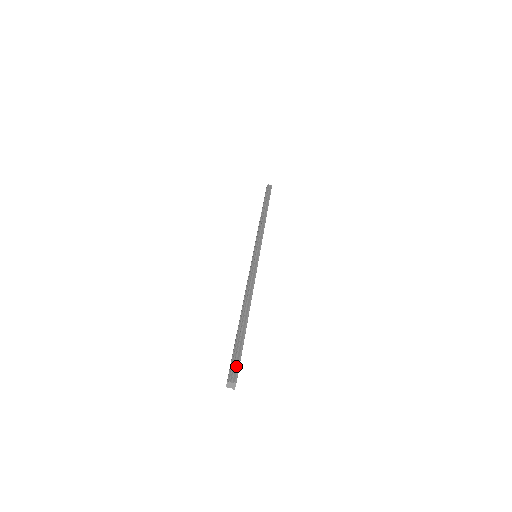
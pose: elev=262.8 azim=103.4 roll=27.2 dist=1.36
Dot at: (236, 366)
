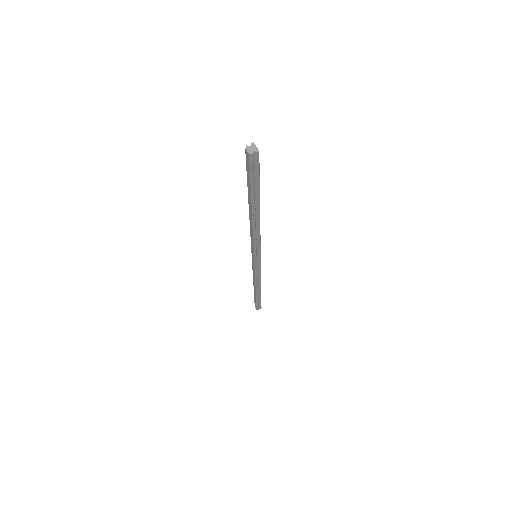
Dot at: occluded
